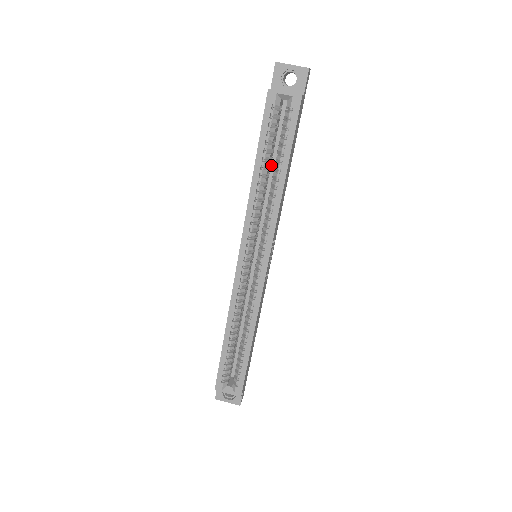
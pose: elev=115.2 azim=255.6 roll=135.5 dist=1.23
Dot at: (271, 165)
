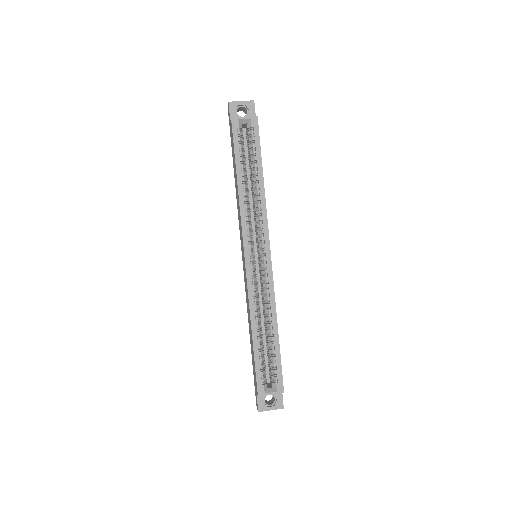
Dot at: occluded
